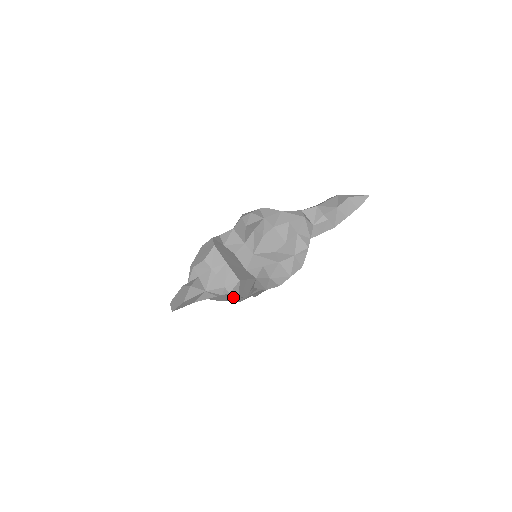
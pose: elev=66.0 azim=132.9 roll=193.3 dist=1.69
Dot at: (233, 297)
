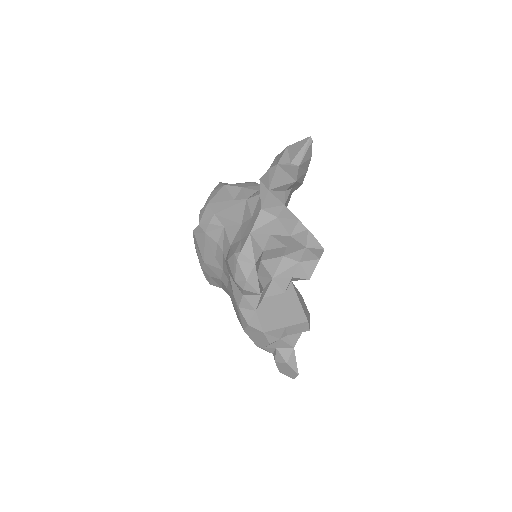
Dot at: occluded
